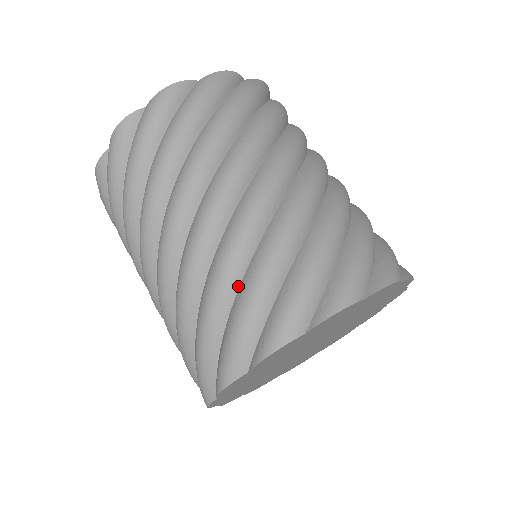
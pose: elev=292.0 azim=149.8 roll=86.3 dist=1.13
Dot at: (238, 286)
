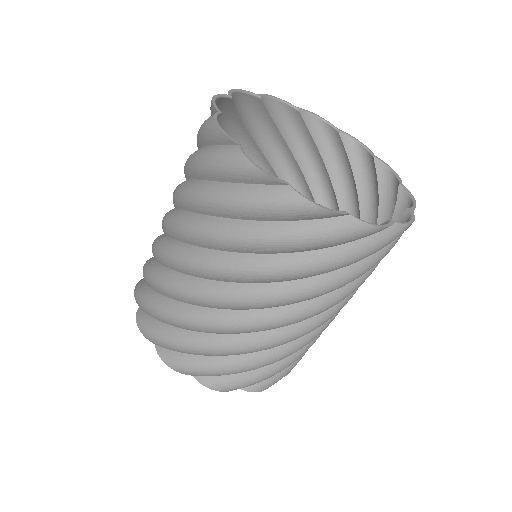
Dot at: (160, 293)
